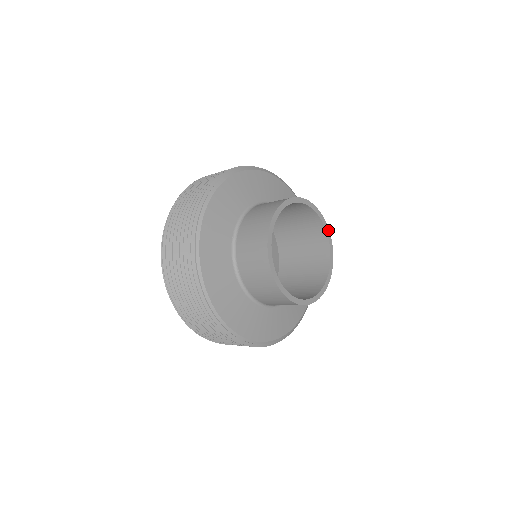
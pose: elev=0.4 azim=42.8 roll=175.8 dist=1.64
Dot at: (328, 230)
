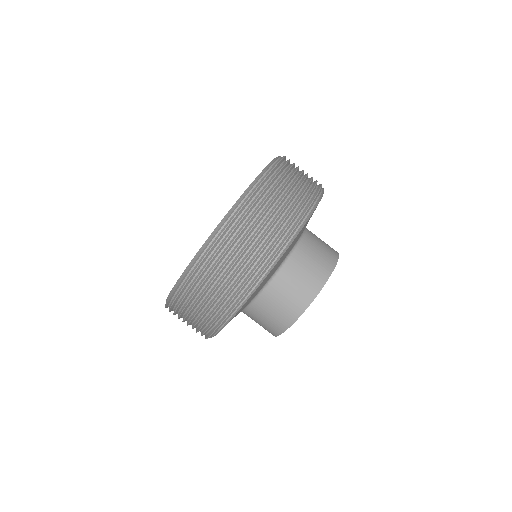
Dot at: occluded
